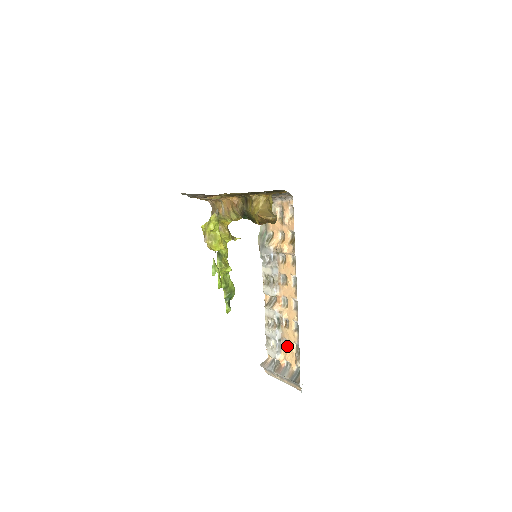
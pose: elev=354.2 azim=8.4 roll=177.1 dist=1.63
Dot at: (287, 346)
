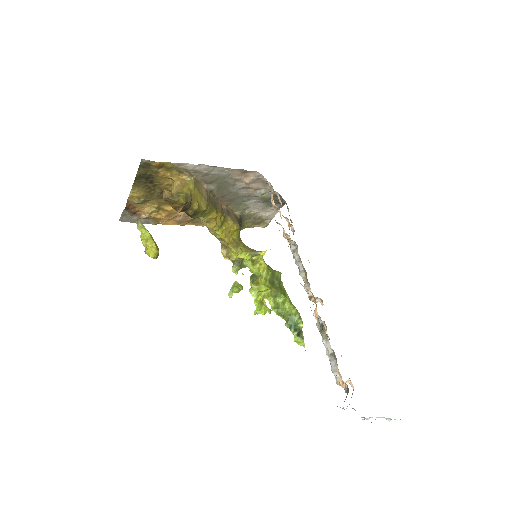
Dot at: (336, 359)
